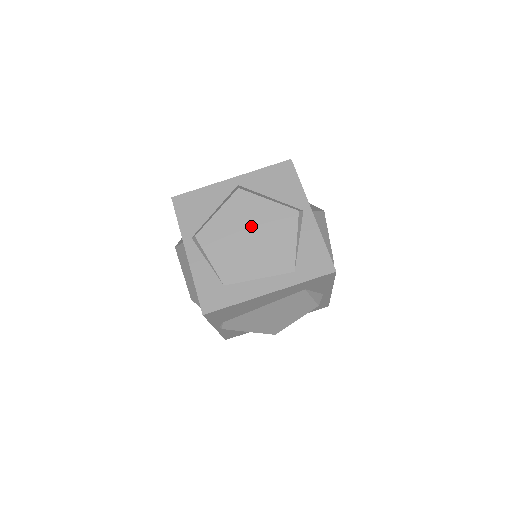
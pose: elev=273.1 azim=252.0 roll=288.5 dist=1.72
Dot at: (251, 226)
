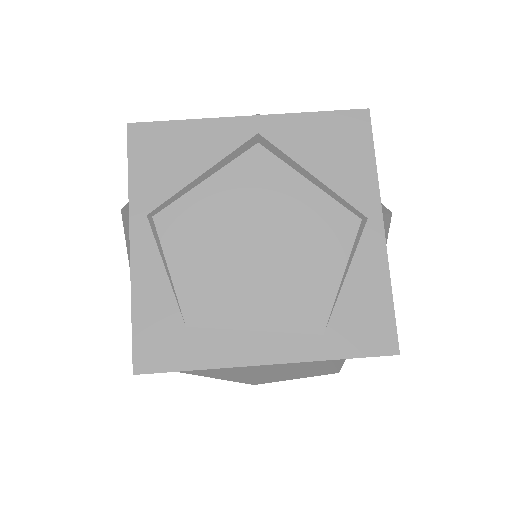
Dot at: (264, 225)
